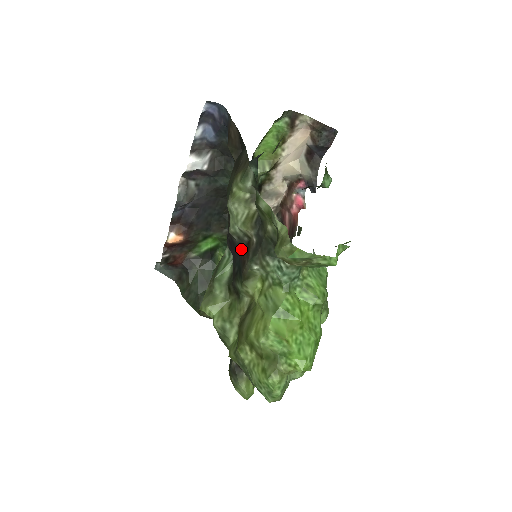
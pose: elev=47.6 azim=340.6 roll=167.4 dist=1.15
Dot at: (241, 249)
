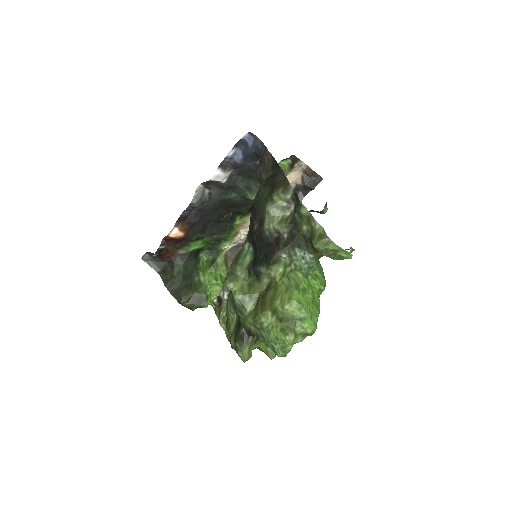
Dot at: (270, 242)
